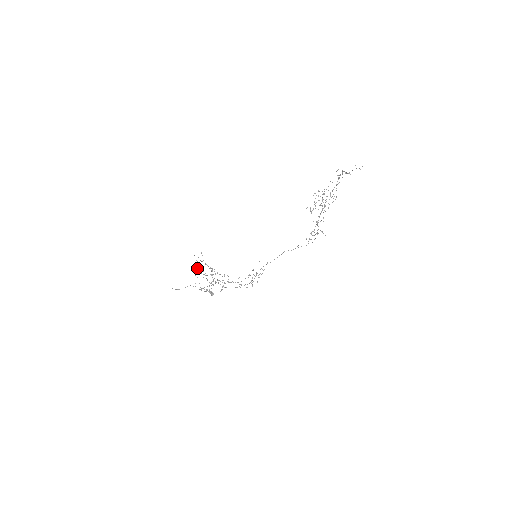
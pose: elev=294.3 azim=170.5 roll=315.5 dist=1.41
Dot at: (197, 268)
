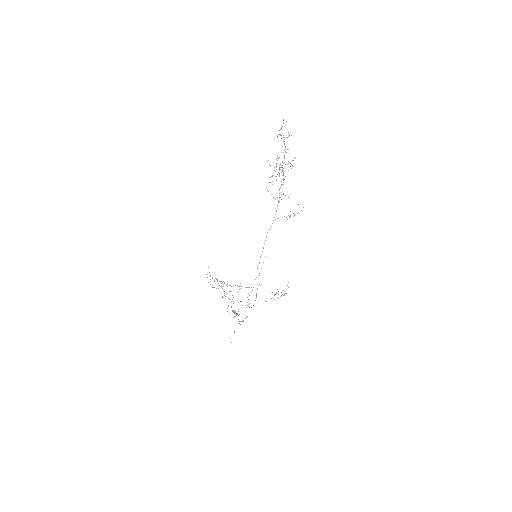
Dot at: occluded
